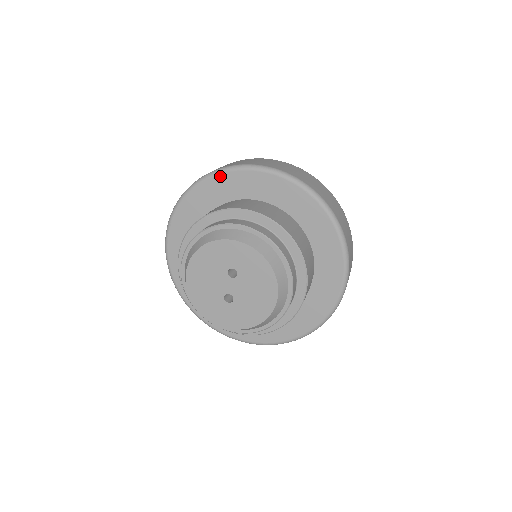
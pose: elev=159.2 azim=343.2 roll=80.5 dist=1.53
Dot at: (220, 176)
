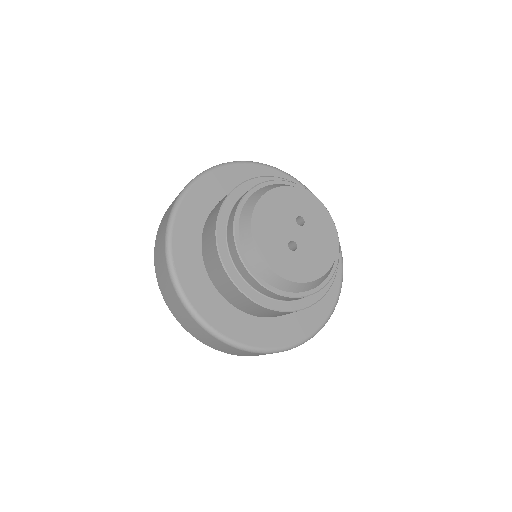
Dot at: (251, 165)
